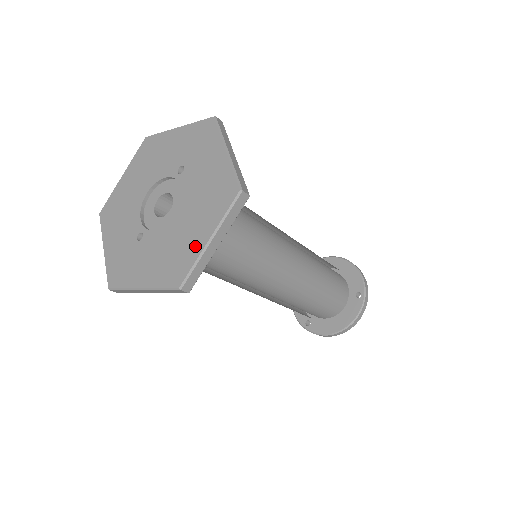
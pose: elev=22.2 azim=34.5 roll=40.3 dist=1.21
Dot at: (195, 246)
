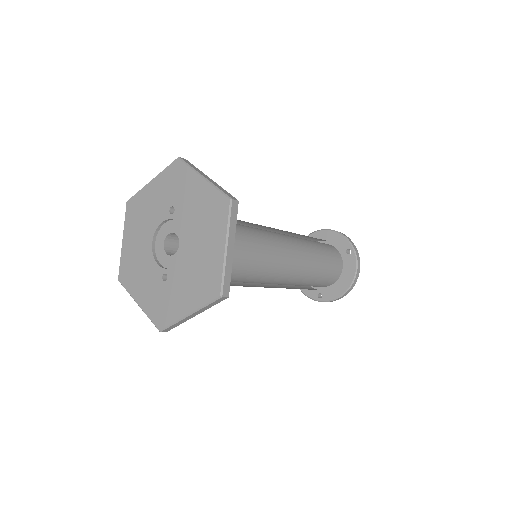
Dot at: (216, 259)
